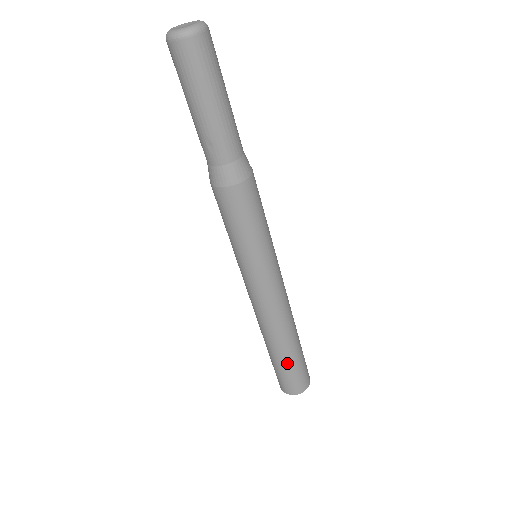
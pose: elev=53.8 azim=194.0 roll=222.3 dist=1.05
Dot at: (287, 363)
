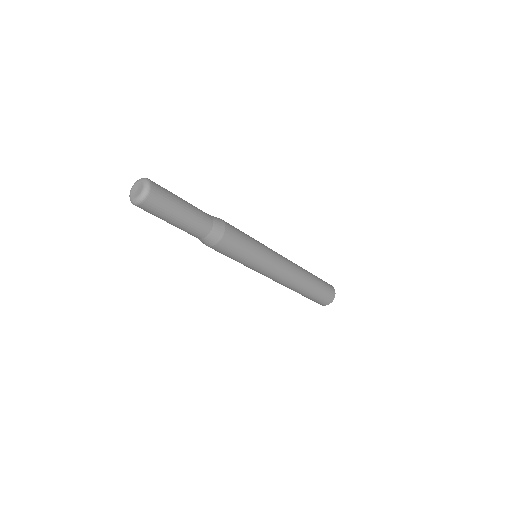
Dot at: (310, 296)
